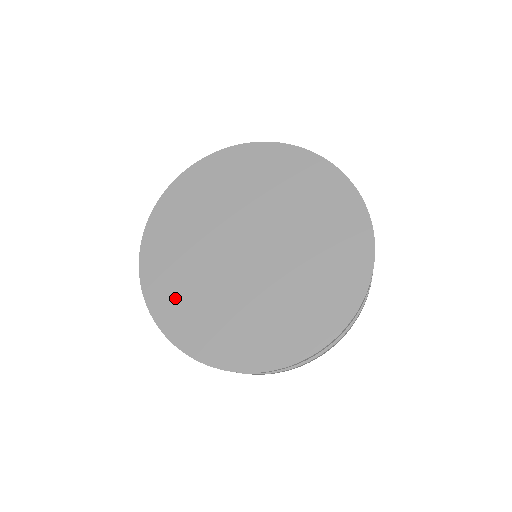
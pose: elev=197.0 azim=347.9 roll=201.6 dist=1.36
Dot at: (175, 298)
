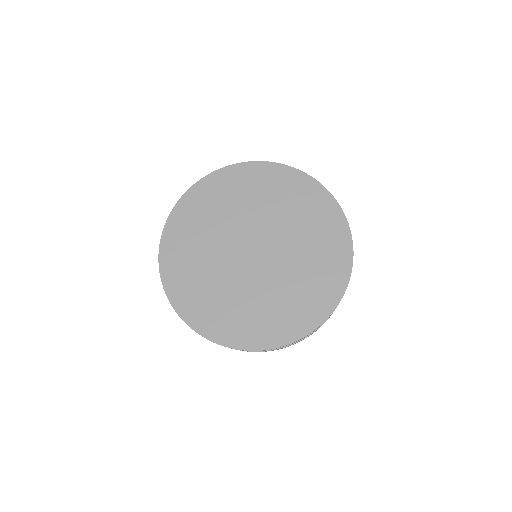
Dot at: (193, 293)
